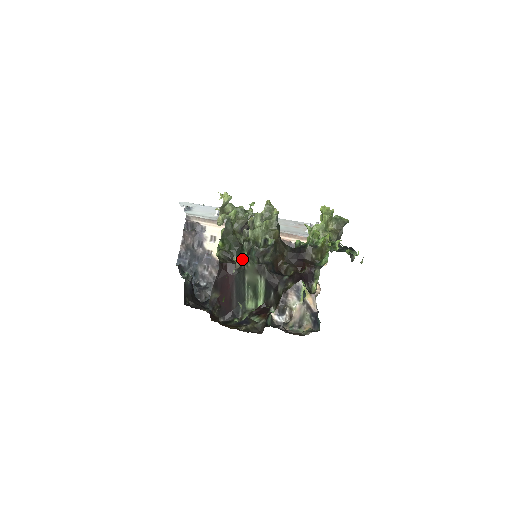
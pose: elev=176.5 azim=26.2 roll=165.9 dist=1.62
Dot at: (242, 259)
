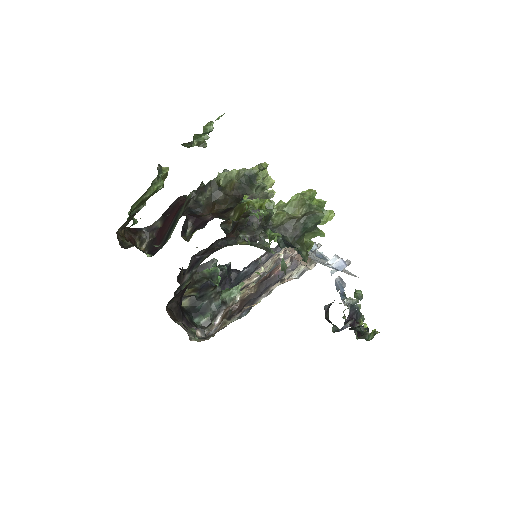
Dot at: occluded
